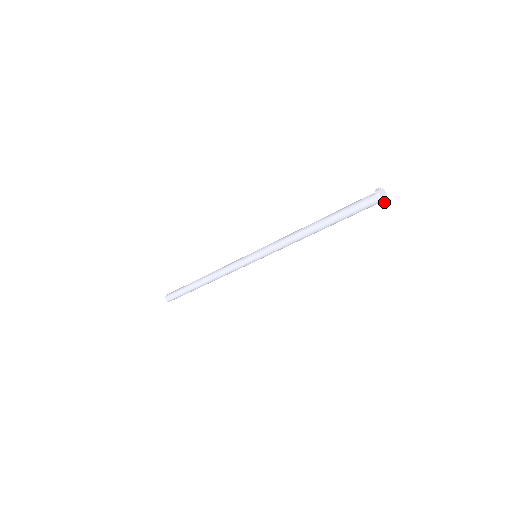
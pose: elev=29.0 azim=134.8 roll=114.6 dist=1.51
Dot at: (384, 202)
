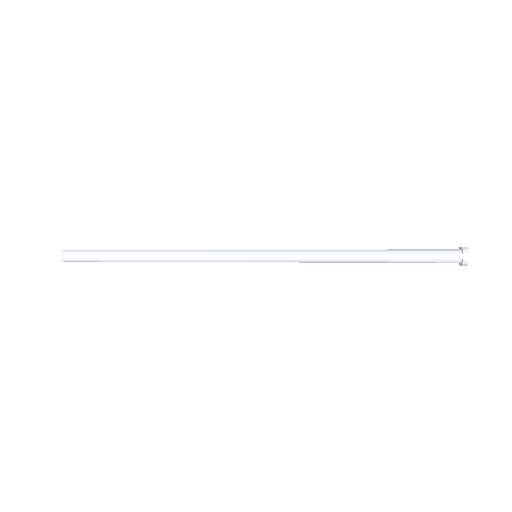
Dot at: (466, 264)
